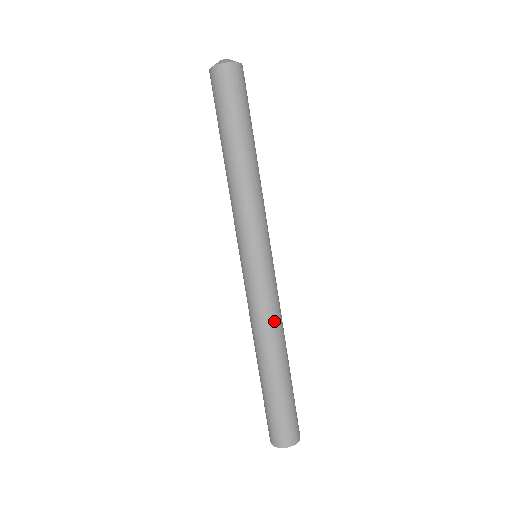
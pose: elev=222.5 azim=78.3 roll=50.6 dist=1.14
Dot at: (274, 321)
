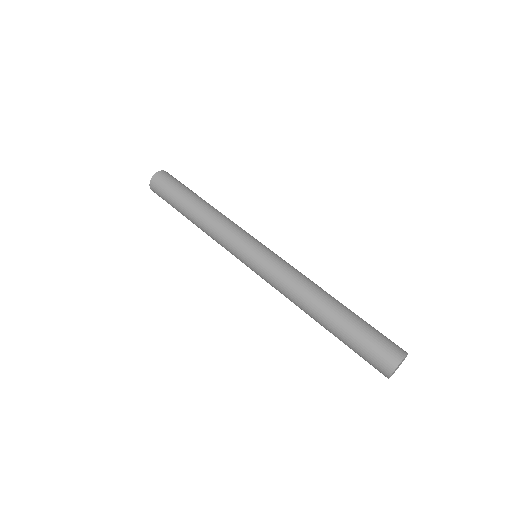
Dot at: (301, 278)
